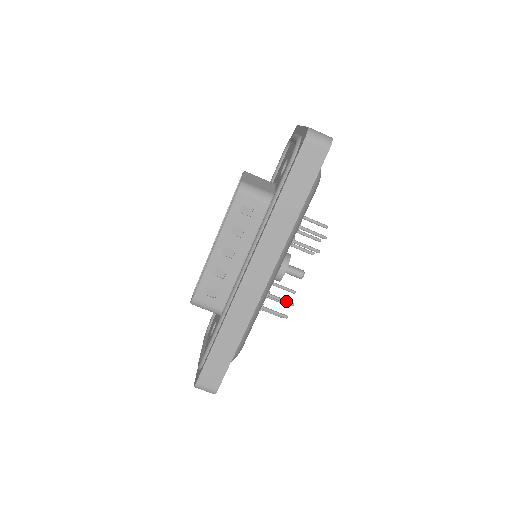
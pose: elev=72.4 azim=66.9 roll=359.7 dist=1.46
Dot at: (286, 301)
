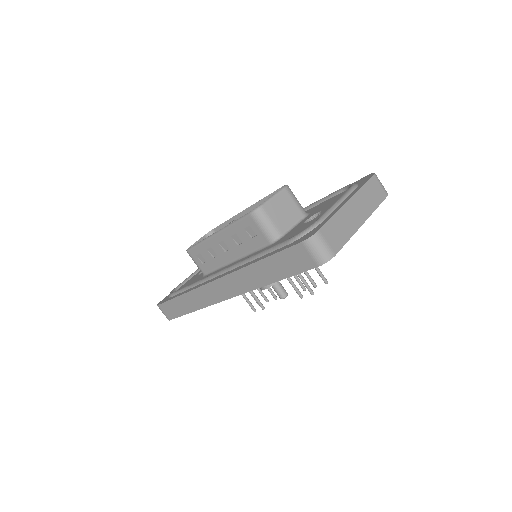
Dot at: (259, 303)
